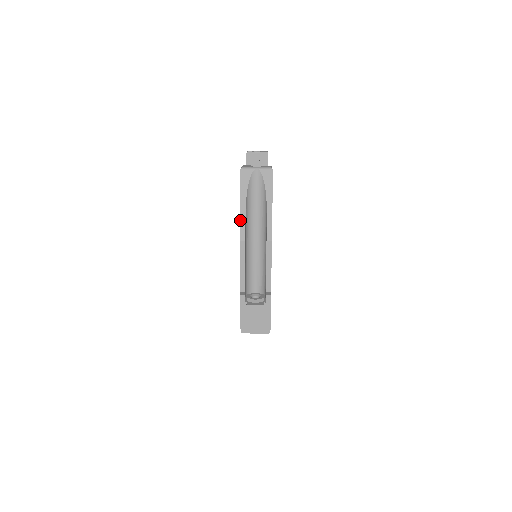
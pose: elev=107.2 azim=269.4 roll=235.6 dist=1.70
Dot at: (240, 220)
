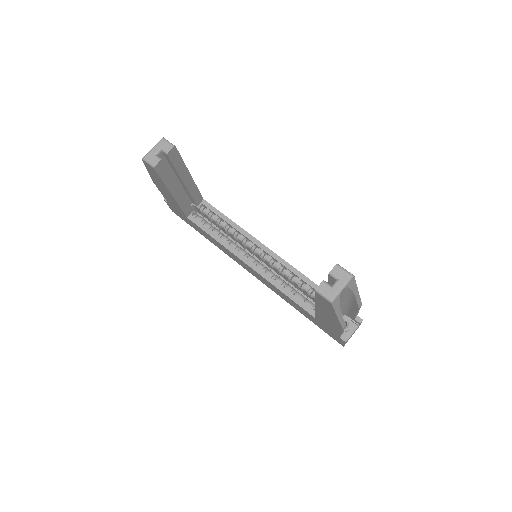
Dot at: (340, 323)
